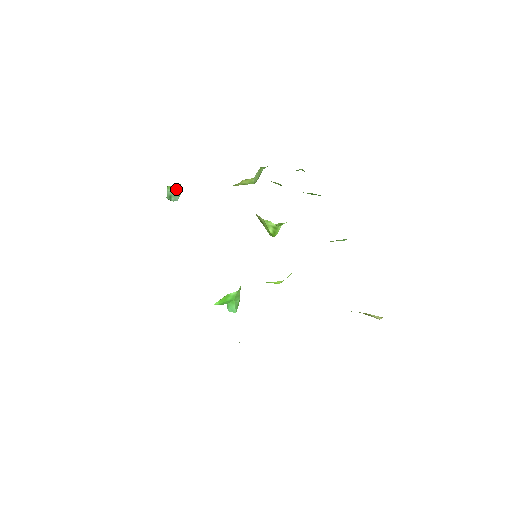
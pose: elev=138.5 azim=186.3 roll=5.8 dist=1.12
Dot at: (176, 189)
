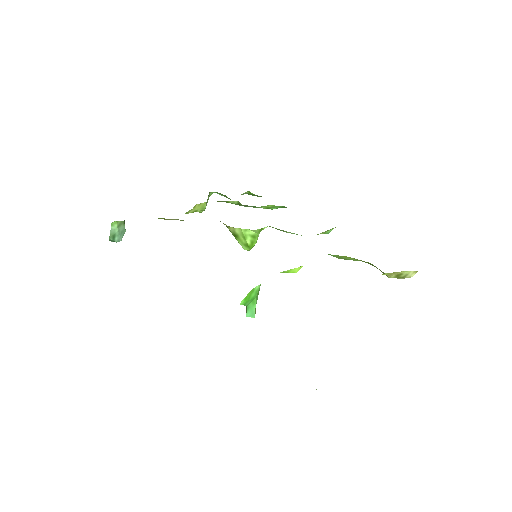
Dot at: (120, 226)
